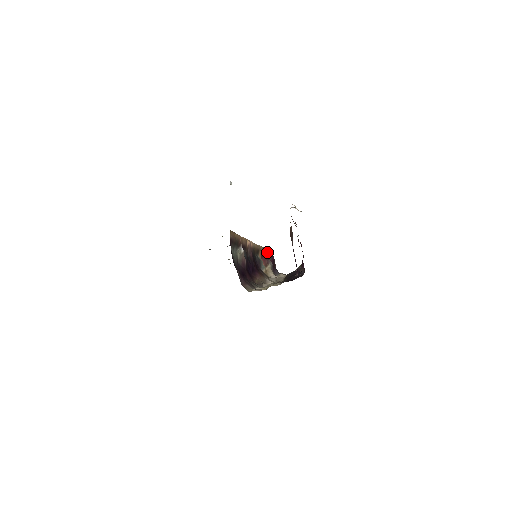
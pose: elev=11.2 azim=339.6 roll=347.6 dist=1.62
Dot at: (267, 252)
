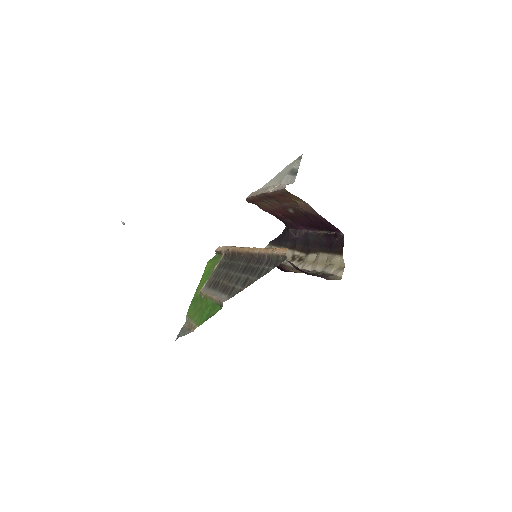
Dot at: occluded
